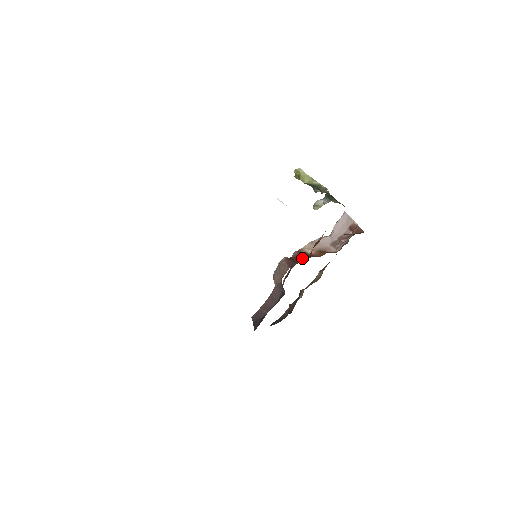
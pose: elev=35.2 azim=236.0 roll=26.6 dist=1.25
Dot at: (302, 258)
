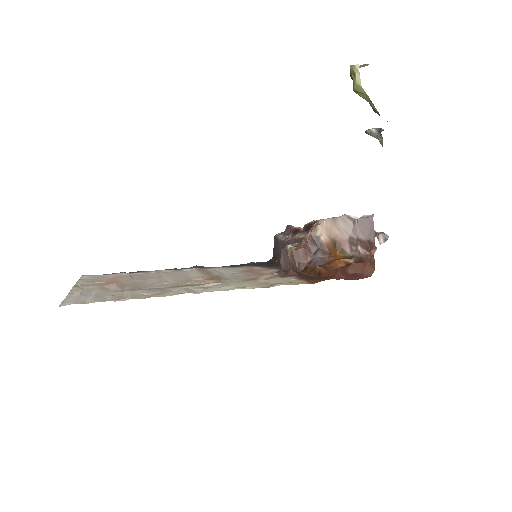
Dot at: (309, 254)
